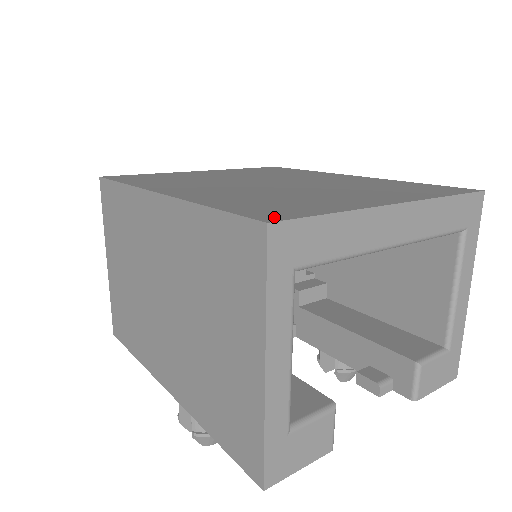
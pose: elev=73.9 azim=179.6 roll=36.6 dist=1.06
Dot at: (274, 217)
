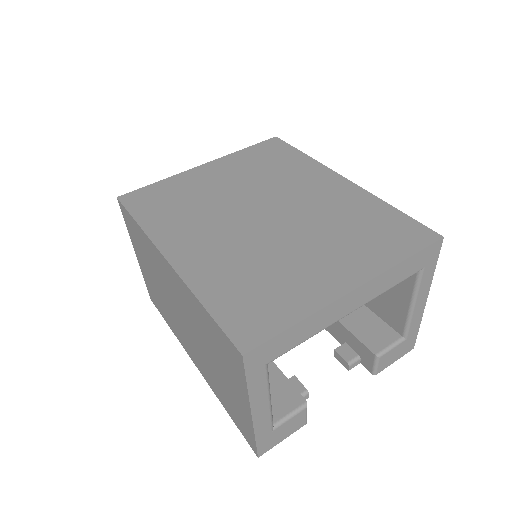
Dot at: (249, 340)
